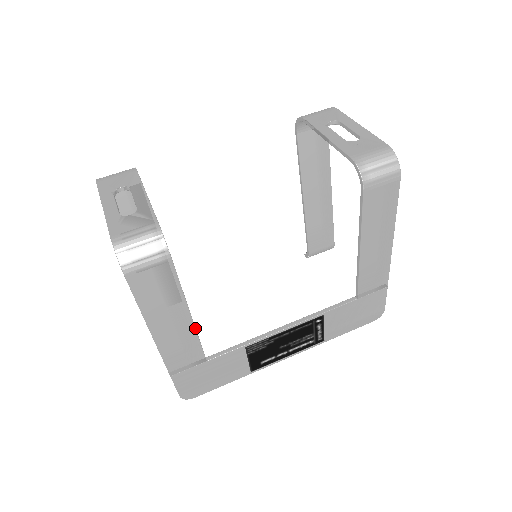
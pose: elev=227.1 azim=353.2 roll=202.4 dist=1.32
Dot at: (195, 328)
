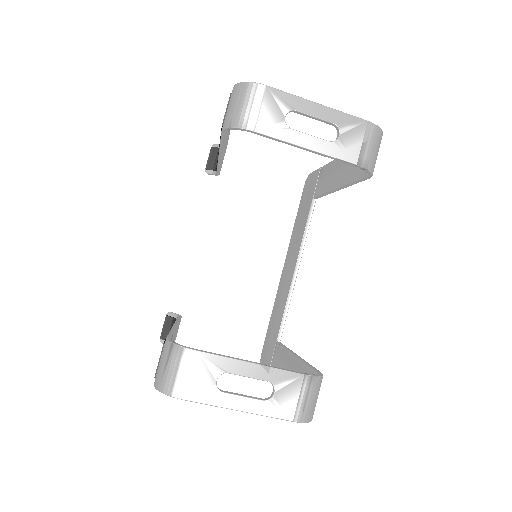
Dot at: (293, 352)
